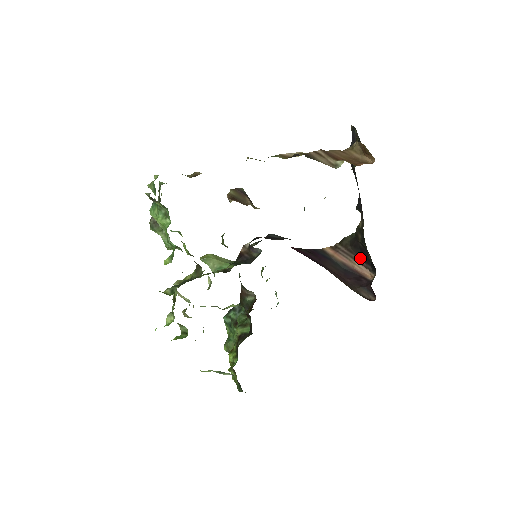
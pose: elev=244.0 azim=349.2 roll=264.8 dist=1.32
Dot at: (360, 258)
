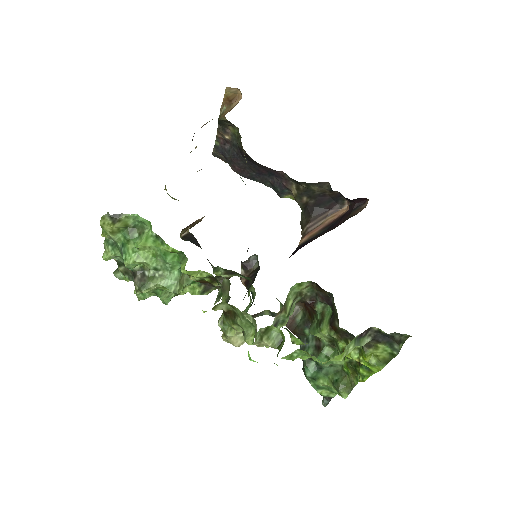
Dot at: (325, 212)
